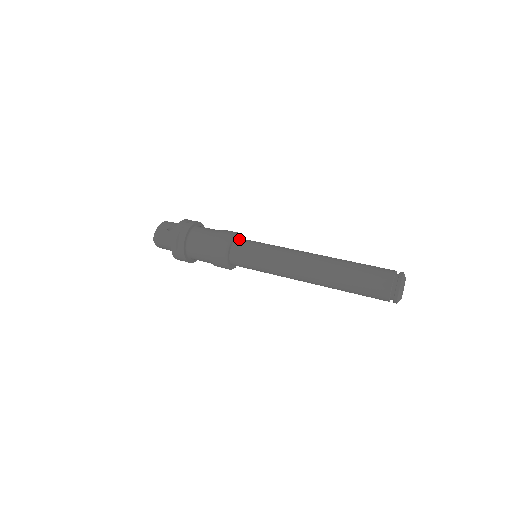
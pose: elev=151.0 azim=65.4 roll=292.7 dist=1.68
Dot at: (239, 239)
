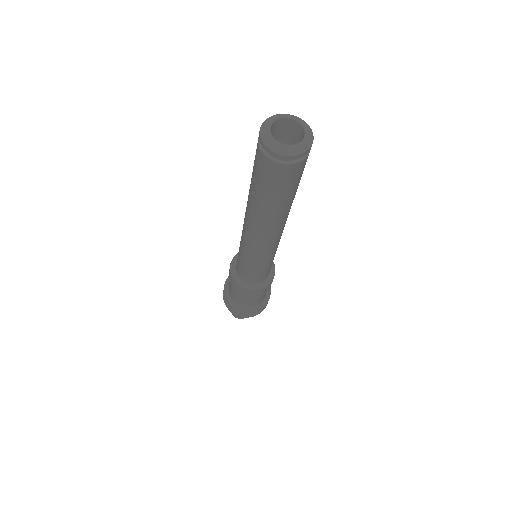
Dot at: occluded
